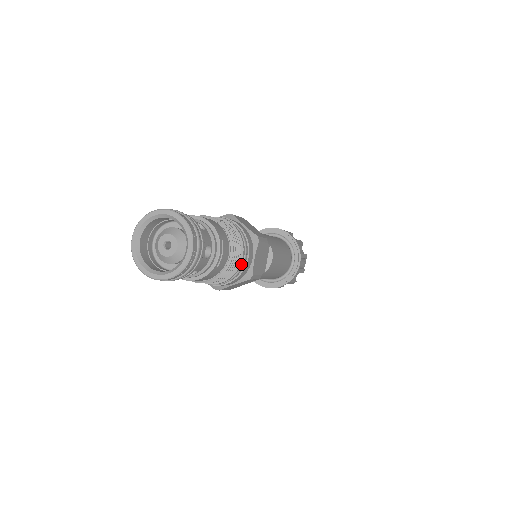
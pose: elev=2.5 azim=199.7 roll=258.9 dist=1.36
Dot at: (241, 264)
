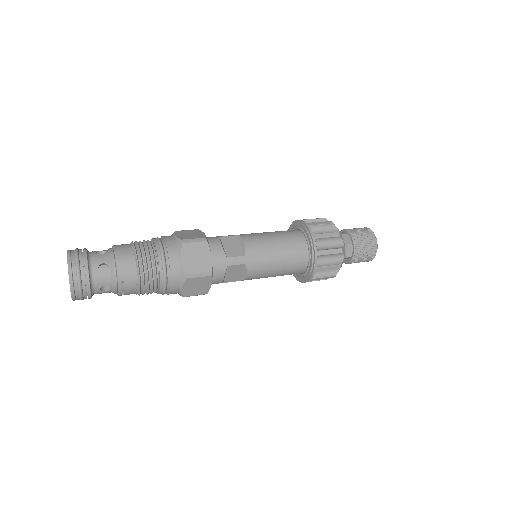
Dot at: (161, 291)
